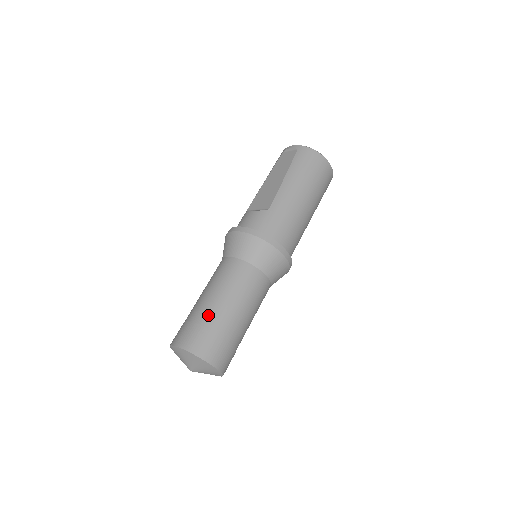
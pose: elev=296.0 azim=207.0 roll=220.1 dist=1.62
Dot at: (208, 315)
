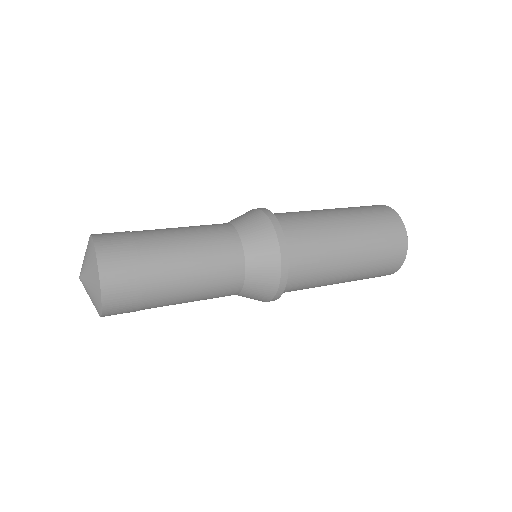
Dot at: occluded
